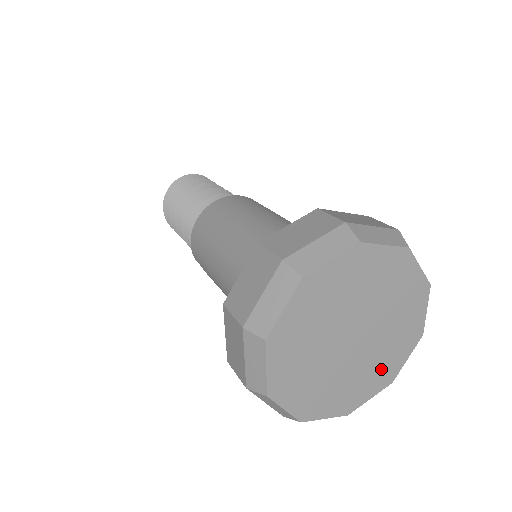
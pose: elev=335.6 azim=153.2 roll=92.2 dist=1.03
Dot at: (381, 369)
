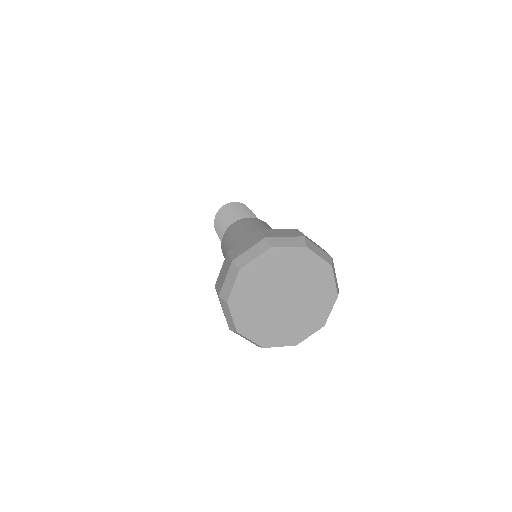
Dot at: (321, 297)
